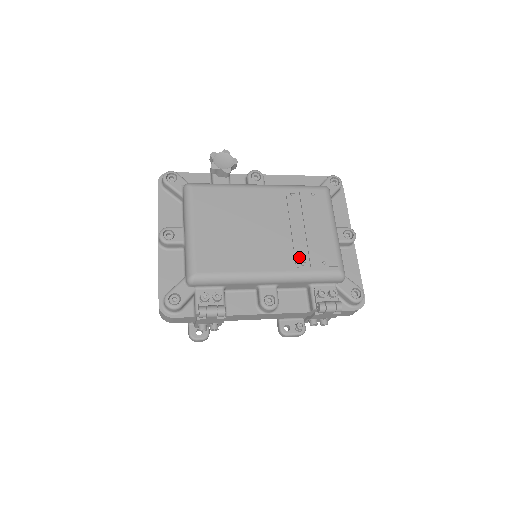
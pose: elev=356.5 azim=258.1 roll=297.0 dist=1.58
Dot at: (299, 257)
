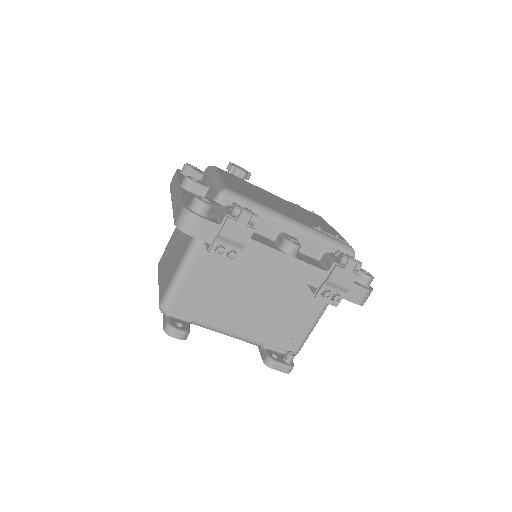
Dot at: (315, 225)
